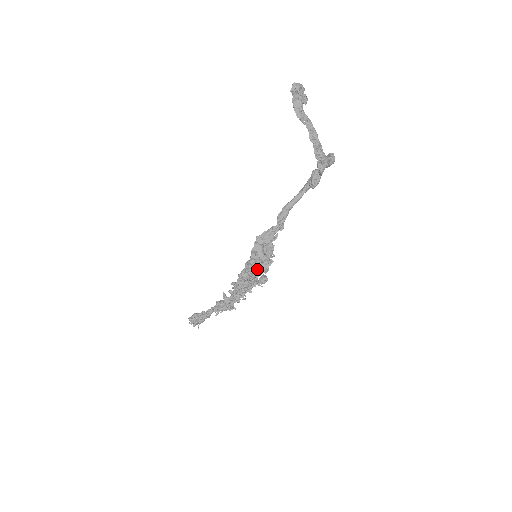
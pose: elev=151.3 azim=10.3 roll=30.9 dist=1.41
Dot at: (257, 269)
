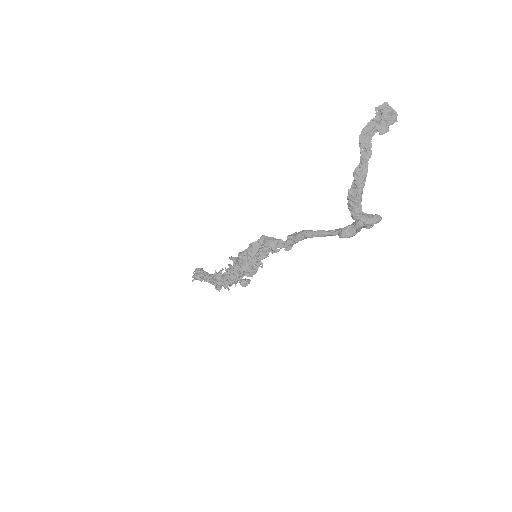
Dot at: (240, 263)
